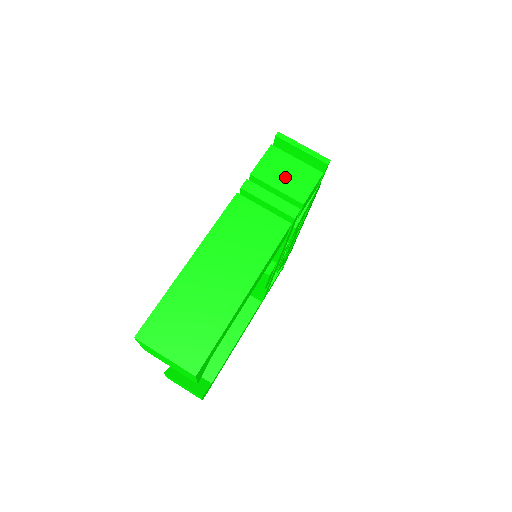
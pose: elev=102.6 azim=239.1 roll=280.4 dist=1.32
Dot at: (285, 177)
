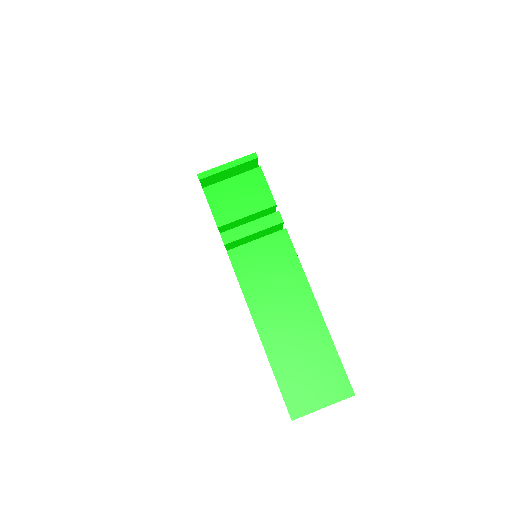
Dot at: (241, 201)
